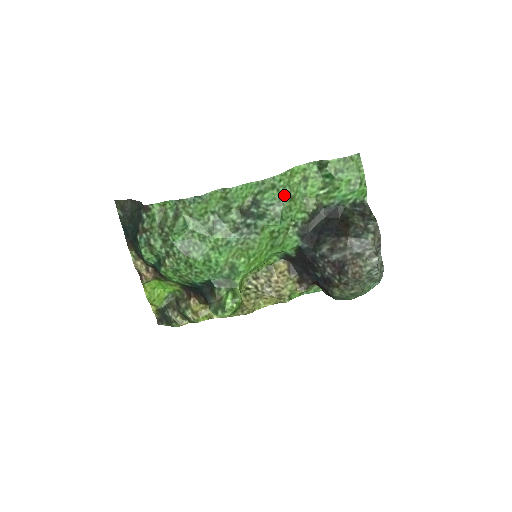
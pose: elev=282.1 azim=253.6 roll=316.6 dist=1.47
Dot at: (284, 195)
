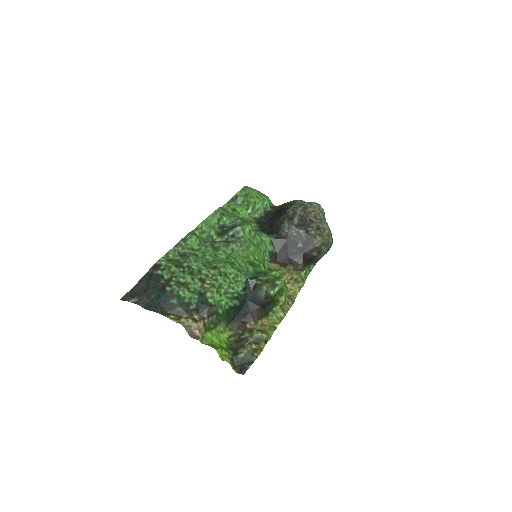
Dot at: (233, 216)
